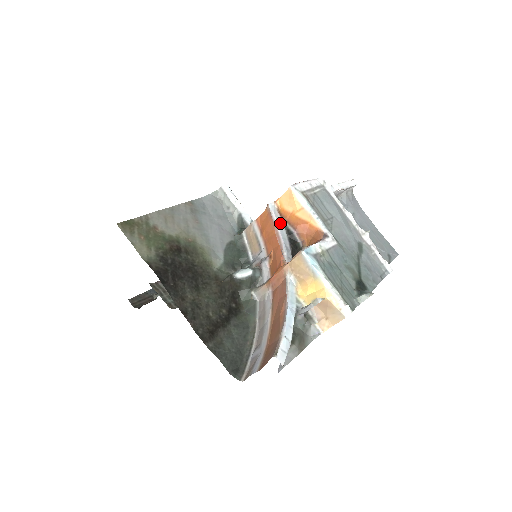
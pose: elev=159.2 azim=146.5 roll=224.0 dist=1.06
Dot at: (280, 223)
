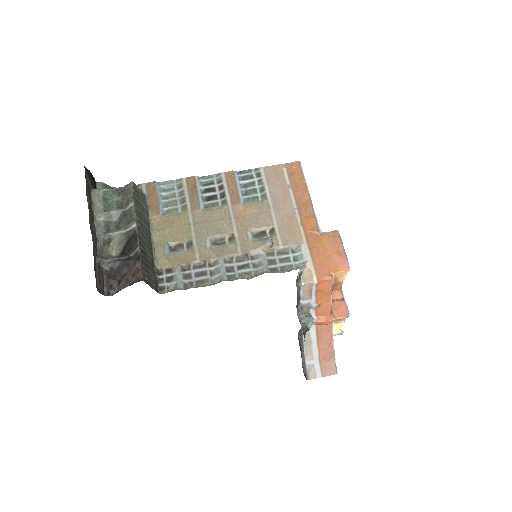
Dot at: (332, 287)
